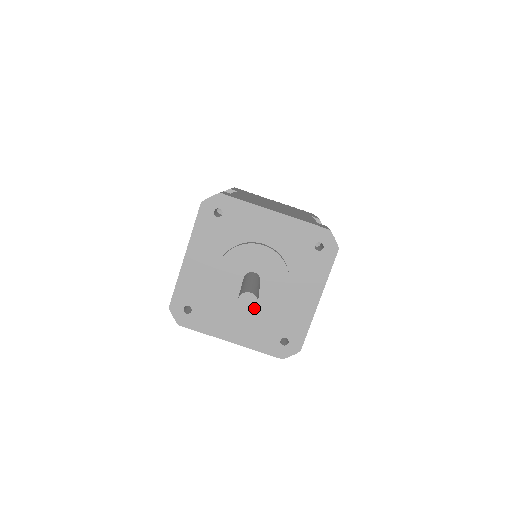
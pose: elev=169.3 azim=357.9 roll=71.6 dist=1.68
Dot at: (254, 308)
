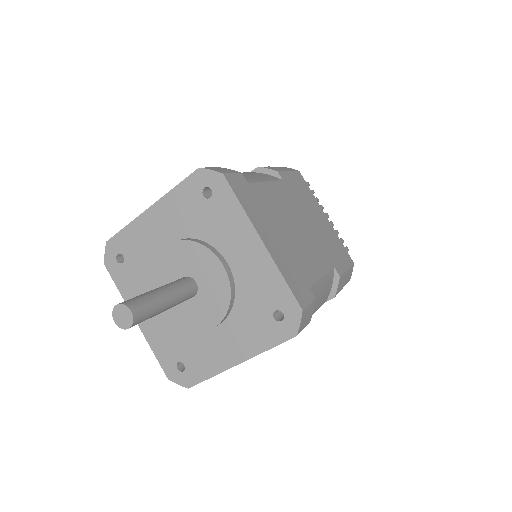
Dot at: (125, 328)
